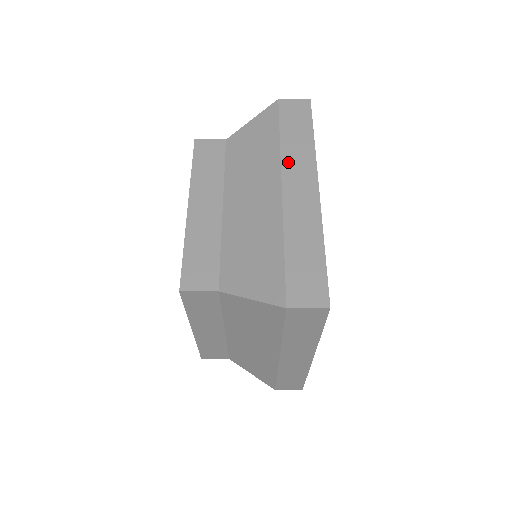
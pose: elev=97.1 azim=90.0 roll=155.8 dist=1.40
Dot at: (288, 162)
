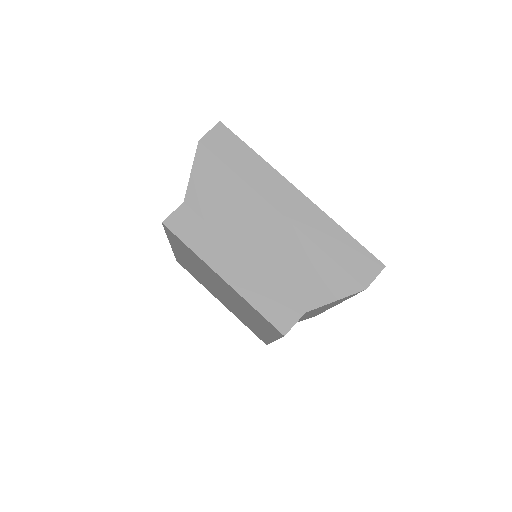
Dot at: occluded
